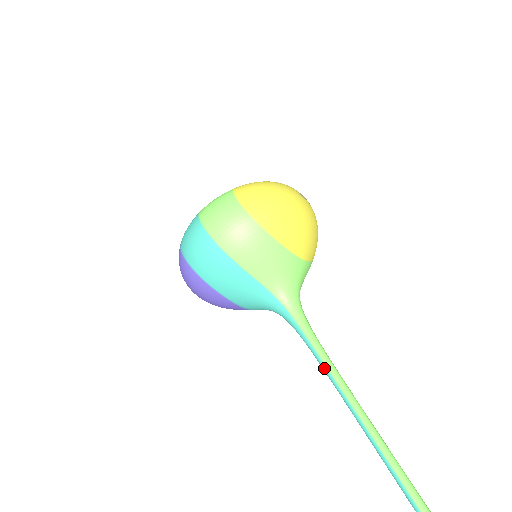
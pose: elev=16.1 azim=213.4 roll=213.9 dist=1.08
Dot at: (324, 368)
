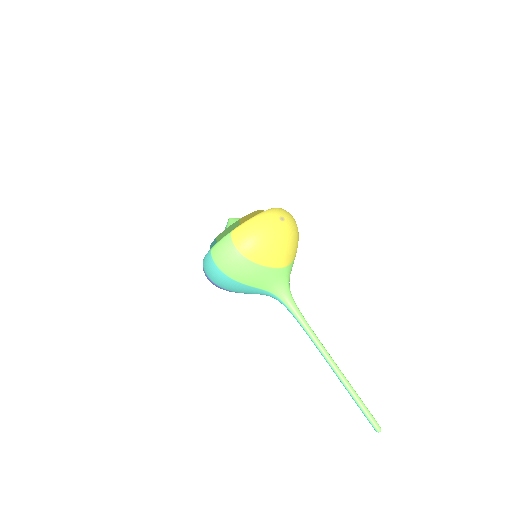
Dot at: occluded
